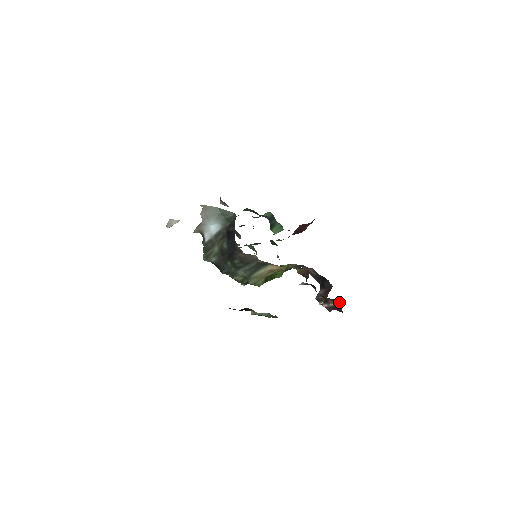
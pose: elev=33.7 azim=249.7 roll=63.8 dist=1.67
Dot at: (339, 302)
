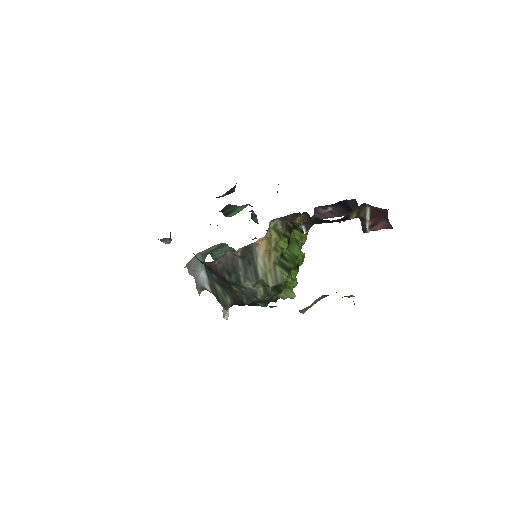
Dot at: (365, 204)
